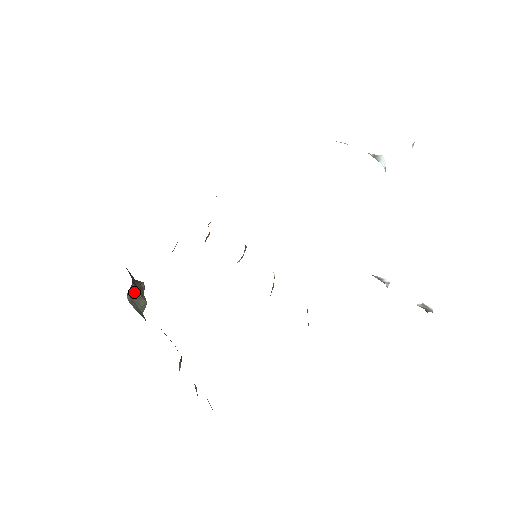
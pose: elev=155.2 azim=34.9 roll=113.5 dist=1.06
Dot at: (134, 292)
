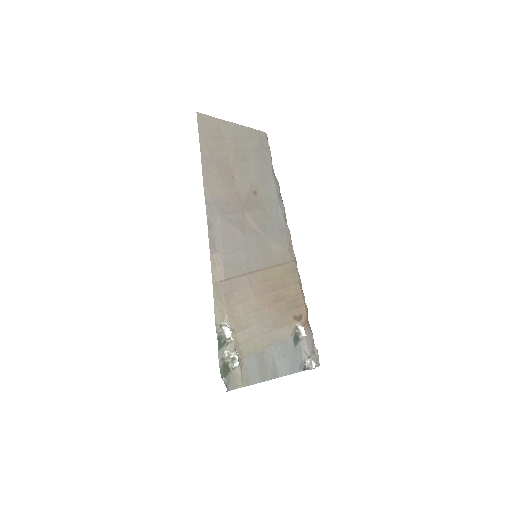
Dot at: occluded
